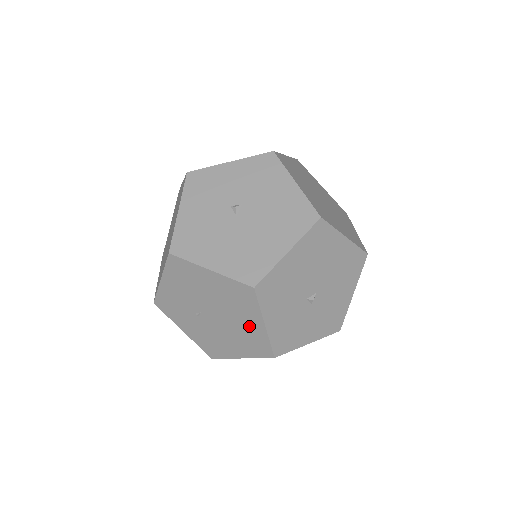
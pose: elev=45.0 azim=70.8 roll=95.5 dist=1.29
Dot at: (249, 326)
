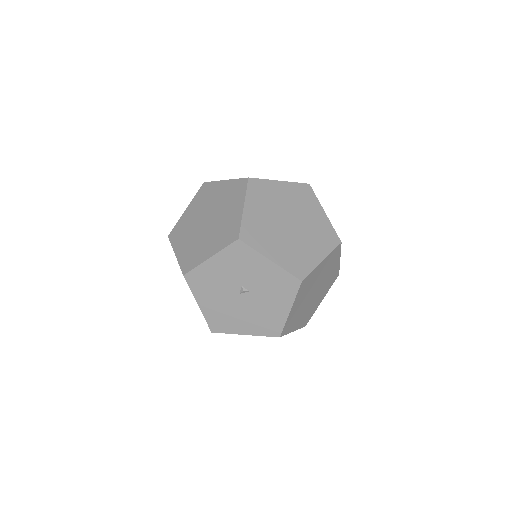
Dot at: occluded
